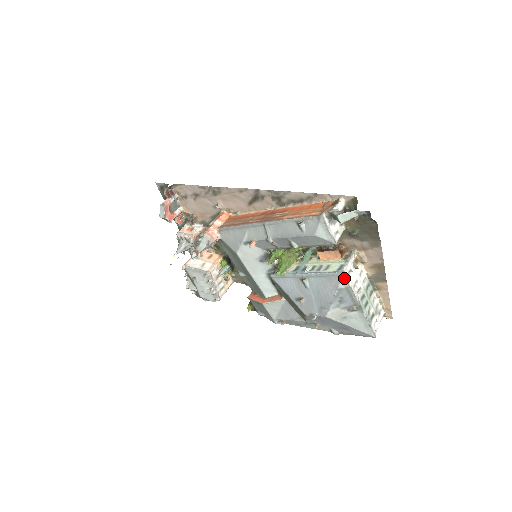
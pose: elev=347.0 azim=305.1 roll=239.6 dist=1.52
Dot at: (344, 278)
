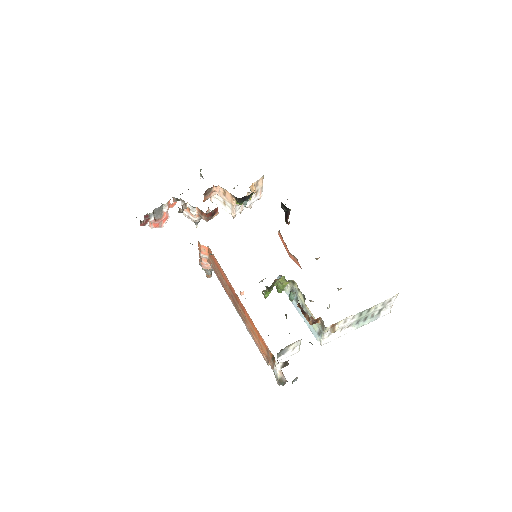
Dot at: (325, 343)
